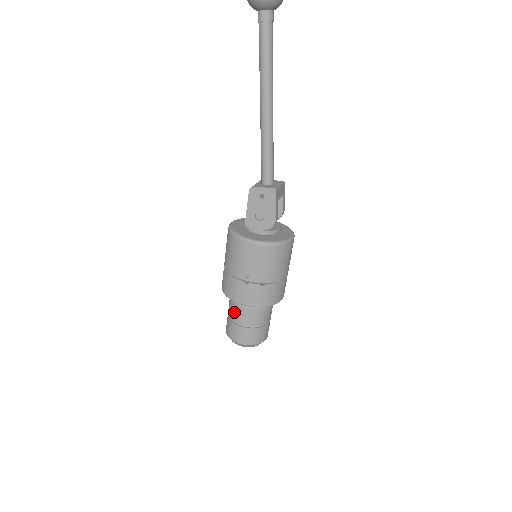
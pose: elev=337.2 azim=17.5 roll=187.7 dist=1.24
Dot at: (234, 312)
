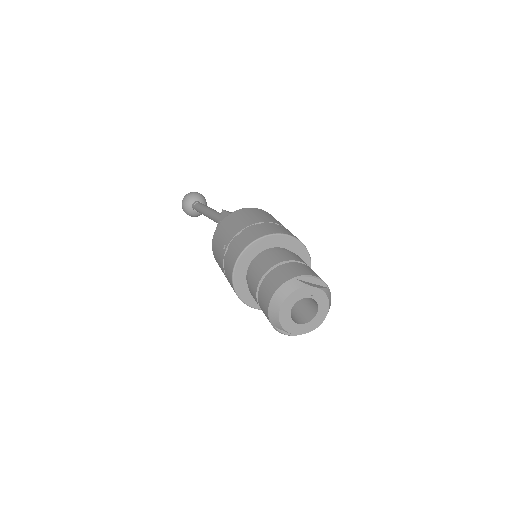
Dot at: (252, 292)
